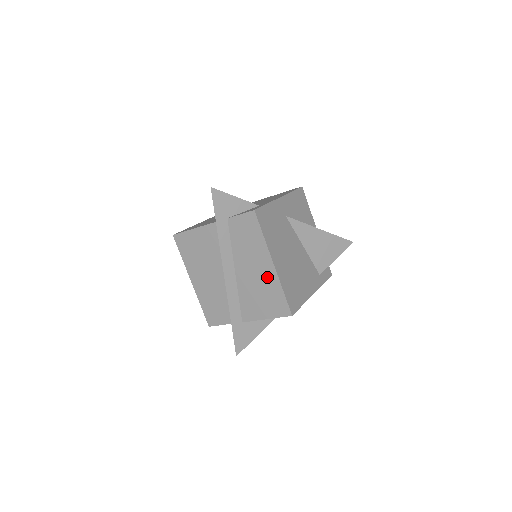
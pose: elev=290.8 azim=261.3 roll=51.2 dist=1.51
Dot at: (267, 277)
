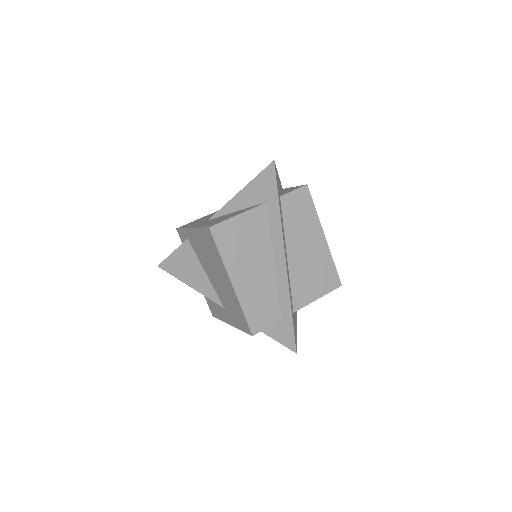
Dot at: (319, 251)
